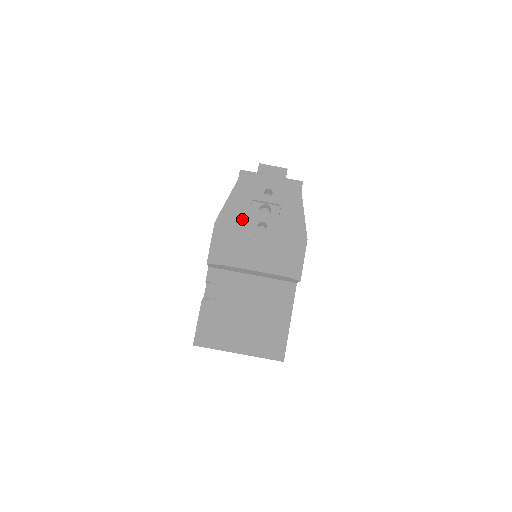
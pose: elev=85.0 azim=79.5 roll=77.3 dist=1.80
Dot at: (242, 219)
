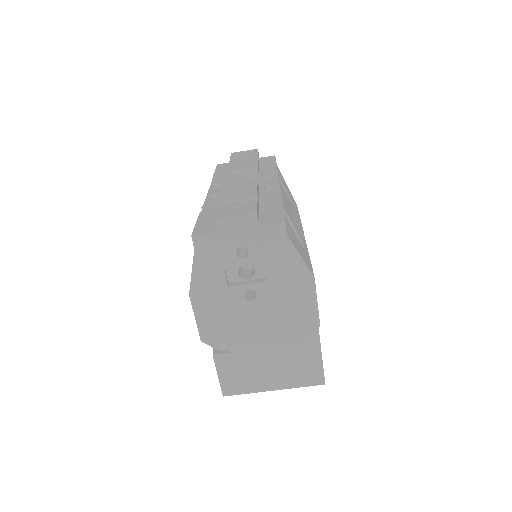
Dot at: (221, 296)
